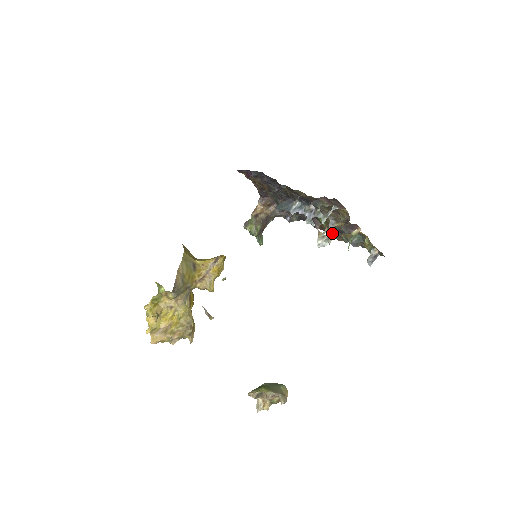
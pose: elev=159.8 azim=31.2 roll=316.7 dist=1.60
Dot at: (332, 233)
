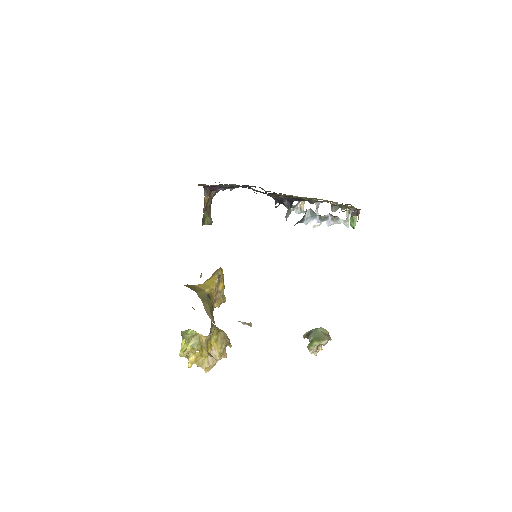
Dot at: occluded
